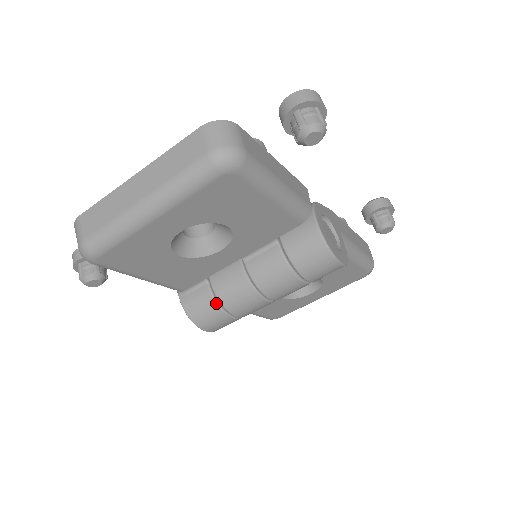
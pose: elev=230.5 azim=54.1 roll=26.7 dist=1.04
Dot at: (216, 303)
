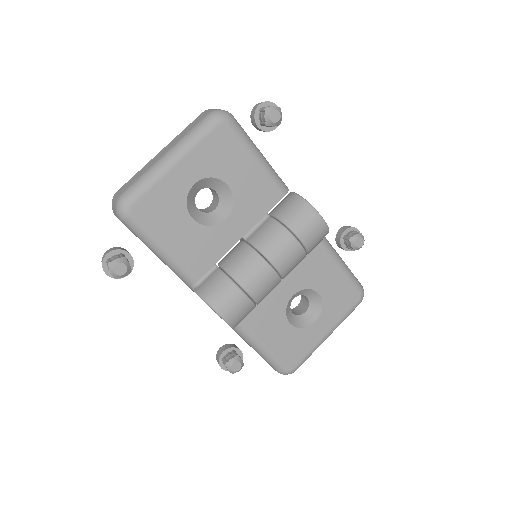
Dot at: (227, 277)
